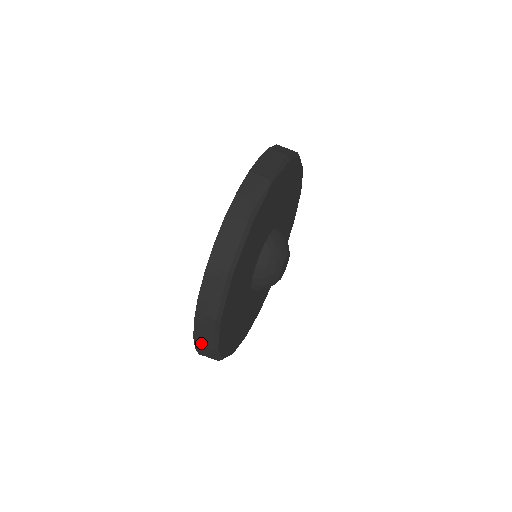
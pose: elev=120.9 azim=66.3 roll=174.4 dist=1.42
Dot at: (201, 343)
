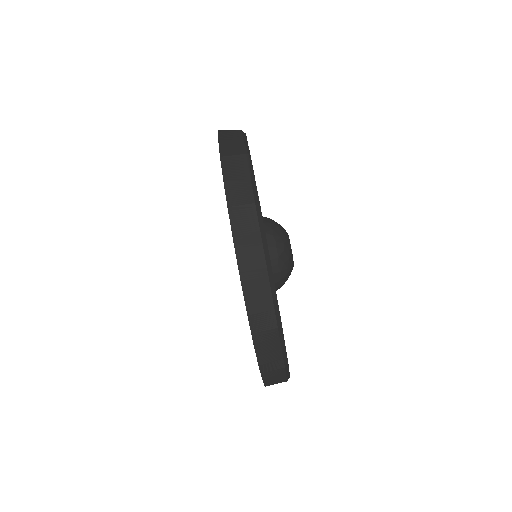
Dot at: (269, 367)
